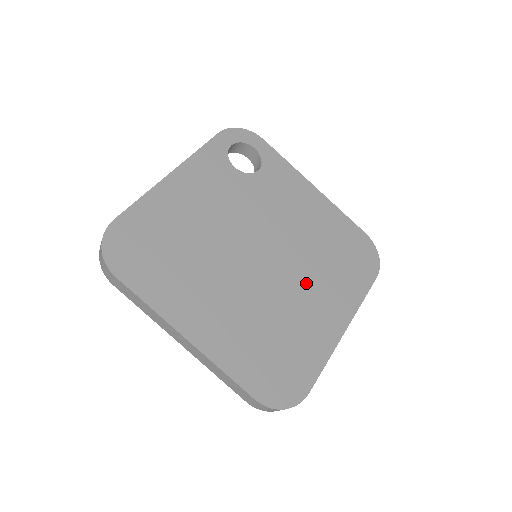
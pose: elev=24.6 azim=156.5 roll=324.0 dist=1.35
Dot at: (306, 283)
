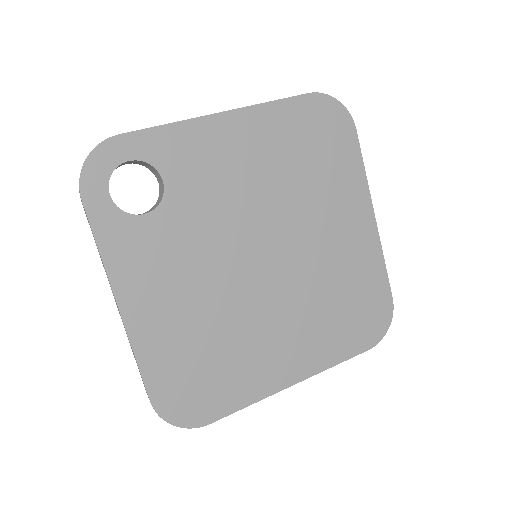
Dot at: (316, 226)
